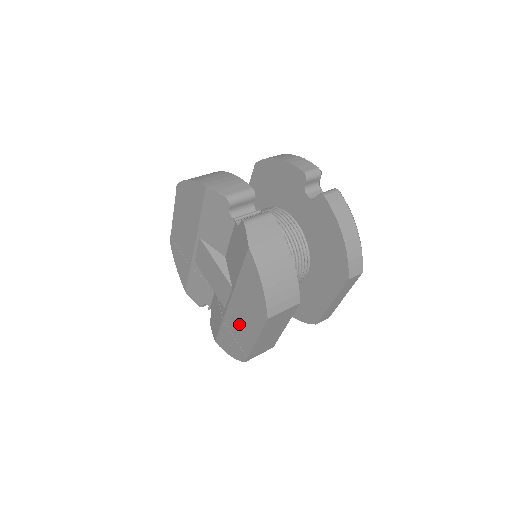
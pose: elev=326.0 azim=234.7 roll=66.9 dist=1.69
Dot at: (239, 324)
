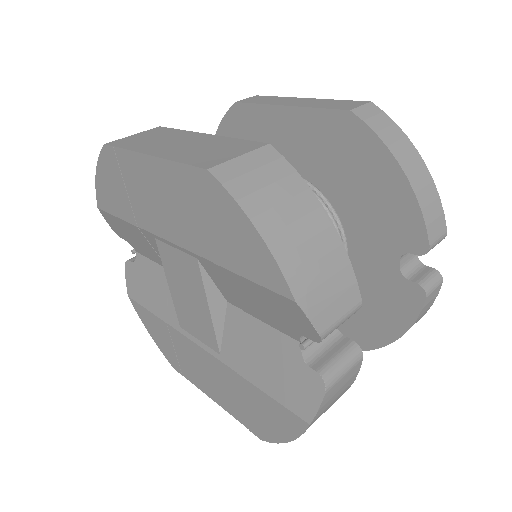
Dot at: (198, 366)
